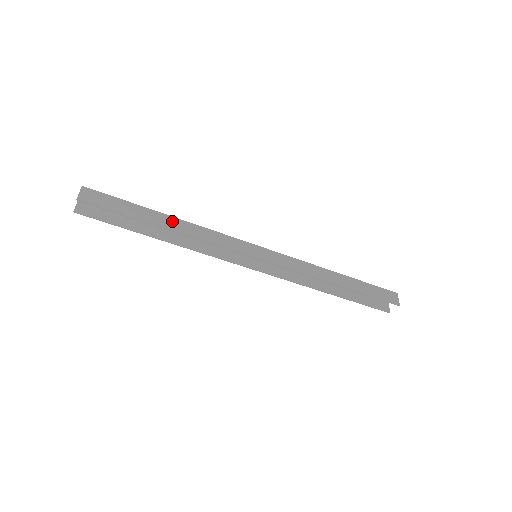
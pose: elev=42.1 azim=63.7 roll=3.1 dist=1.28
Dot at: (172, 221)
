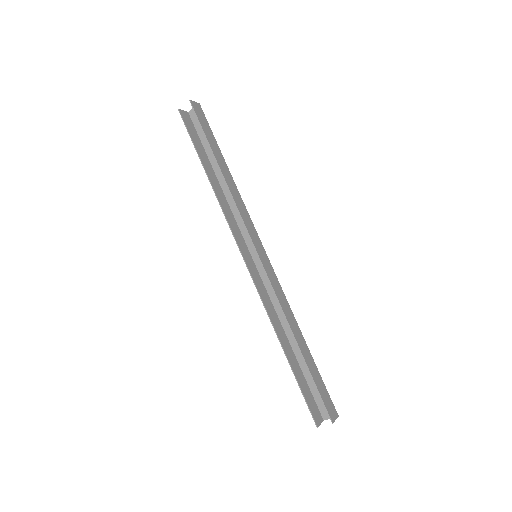
Dot at: (227, 172)
